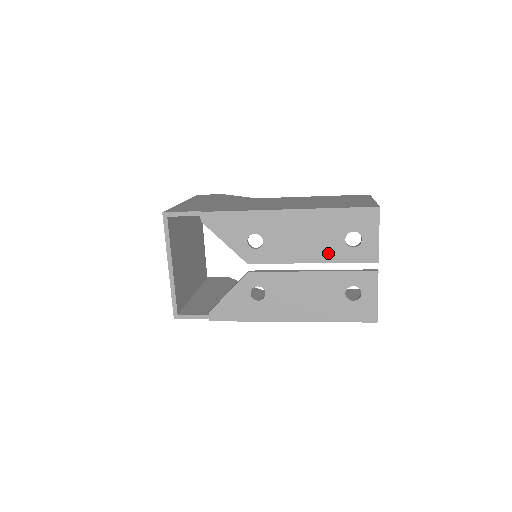
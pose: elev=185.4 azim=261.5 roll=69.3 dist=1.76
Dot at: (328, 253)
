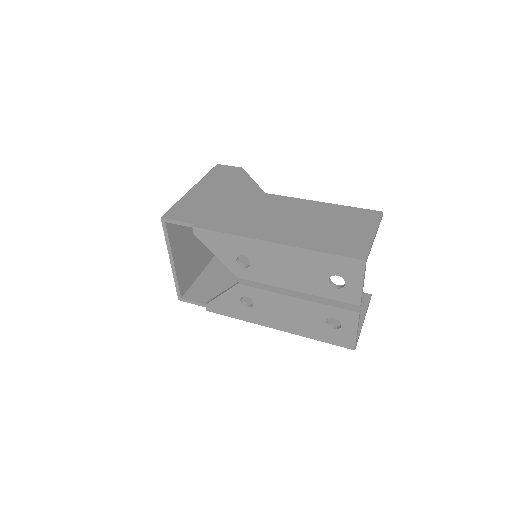
Dot at: (311, 287)
